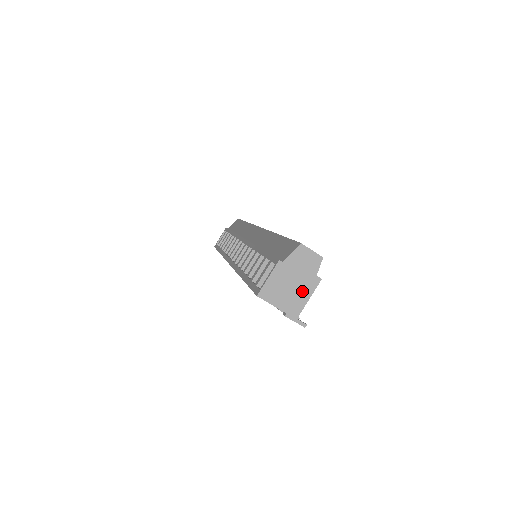
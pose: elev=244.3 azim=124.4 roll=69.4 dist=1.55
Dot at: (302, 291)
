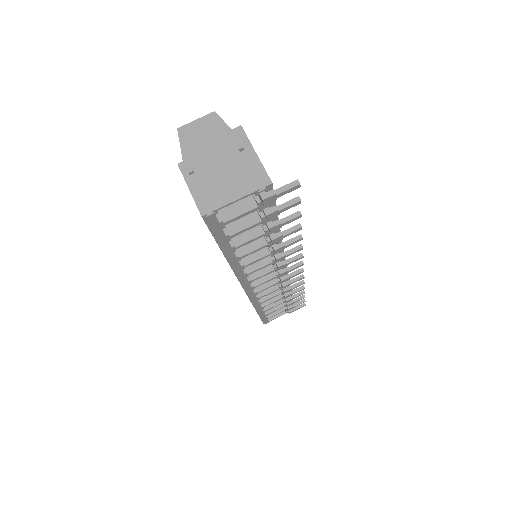
Dot at: (238, 157)
